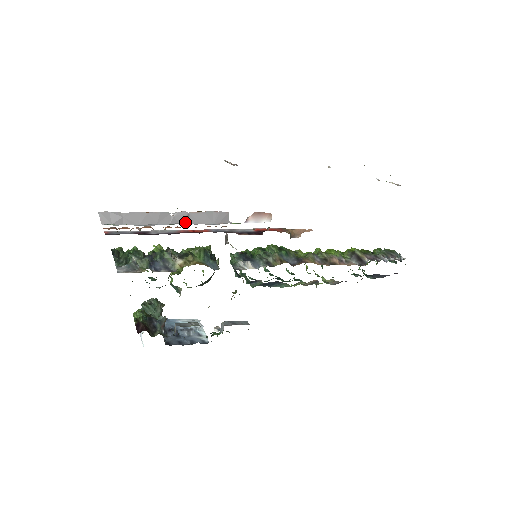
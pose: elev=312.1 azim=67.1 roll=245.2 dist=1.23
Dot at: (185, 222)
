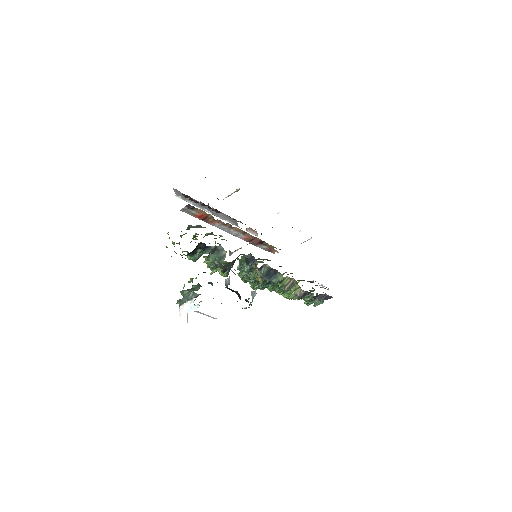
Dot at: (217, 215)
